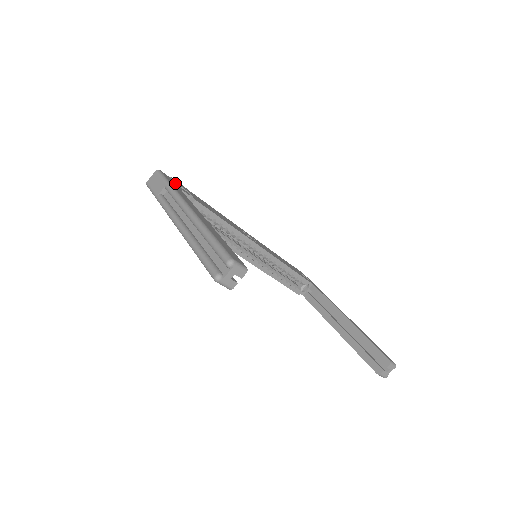
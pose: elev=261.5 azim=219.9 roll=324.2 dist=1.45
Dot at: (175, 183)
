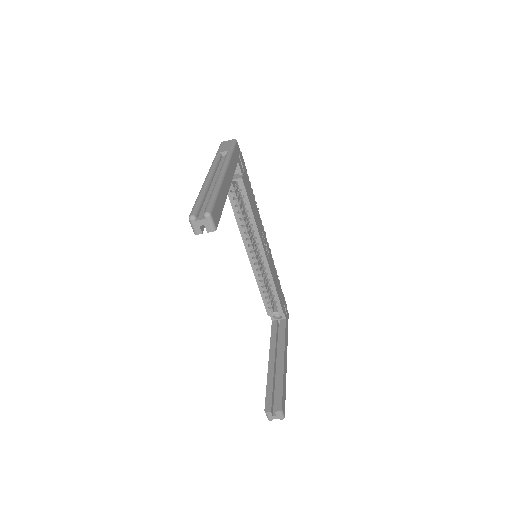
Dot at: (239, 157)
